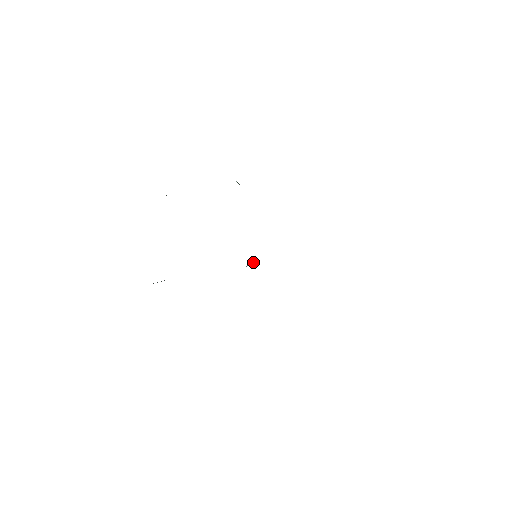
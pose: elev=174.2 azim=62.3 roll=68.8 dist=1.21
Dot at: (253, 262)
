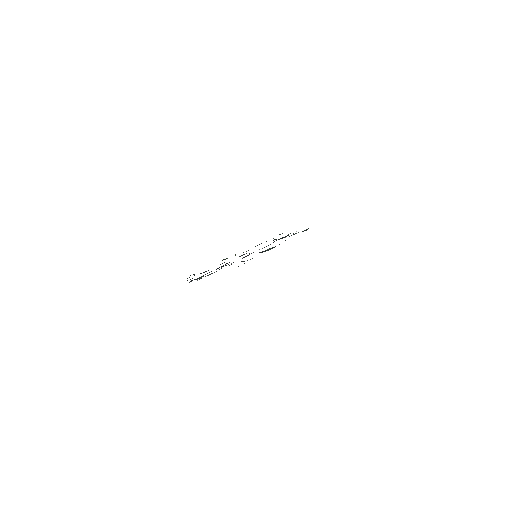
Dot at: occluded
